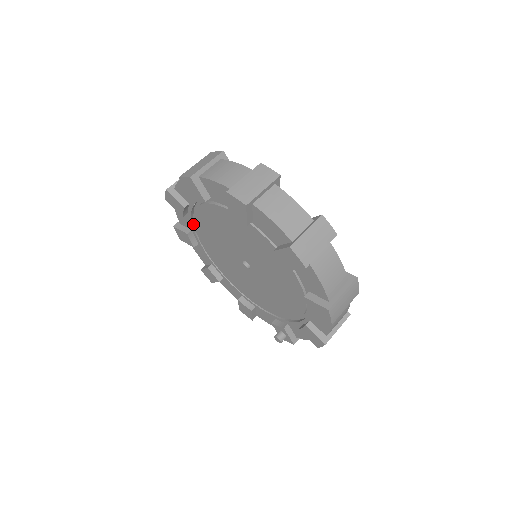
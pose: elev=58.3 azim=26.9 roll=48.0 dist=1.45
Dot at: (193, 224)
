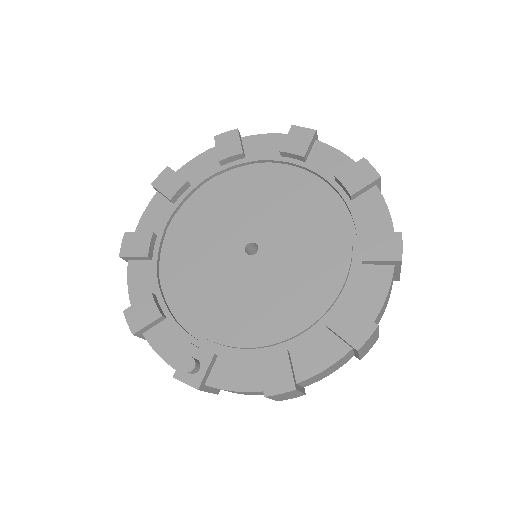
Dot at: (204, 181)
